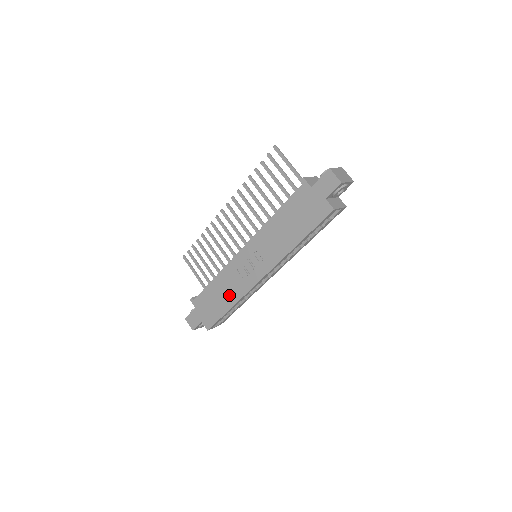
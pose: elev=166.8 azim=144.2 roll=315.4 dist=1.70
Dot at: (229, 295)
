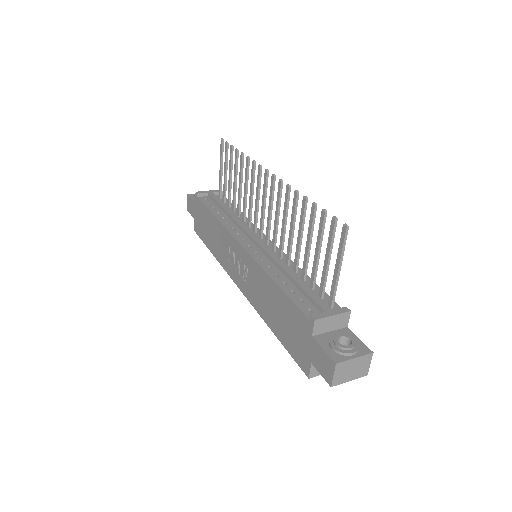
Dot at: (215, 246)
